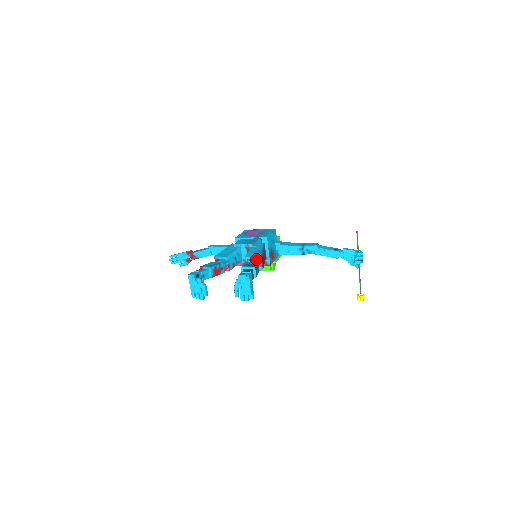
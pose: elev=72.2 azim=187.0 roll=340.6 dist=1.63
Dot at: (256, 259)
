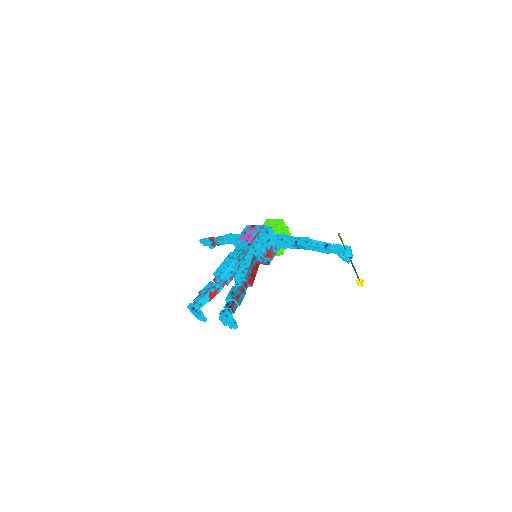
Dot at: (242, 281)
